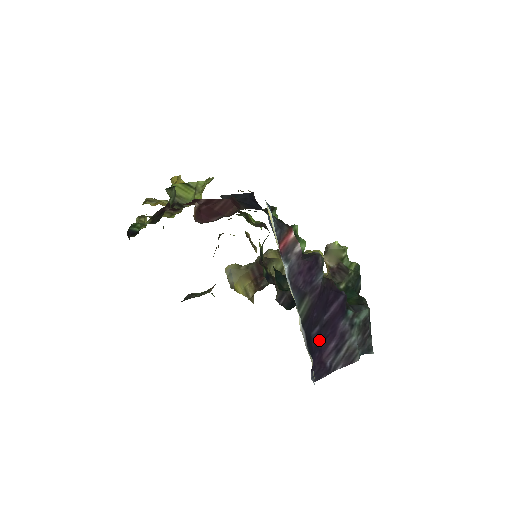
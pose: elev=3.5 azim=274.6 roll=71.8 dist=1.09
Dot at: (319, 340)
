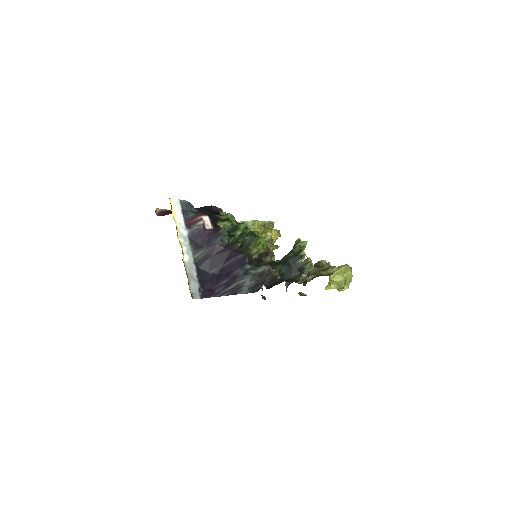
Dot at: (215, 277)
